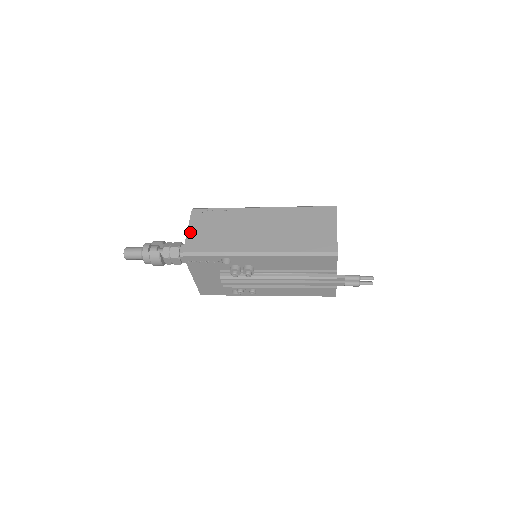
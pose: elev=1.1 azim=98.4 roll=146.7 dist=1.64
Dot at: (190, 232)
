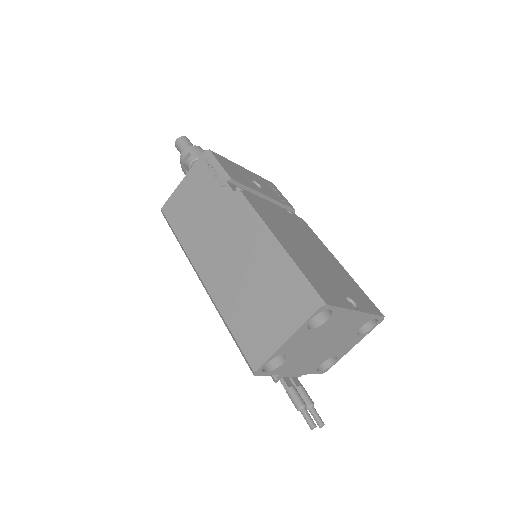
Dot at: (181, 186)
